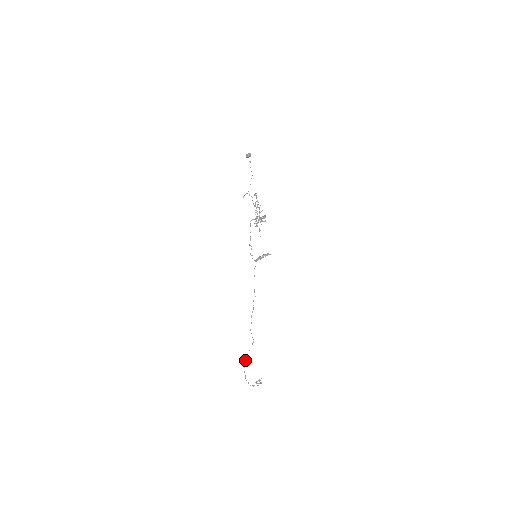
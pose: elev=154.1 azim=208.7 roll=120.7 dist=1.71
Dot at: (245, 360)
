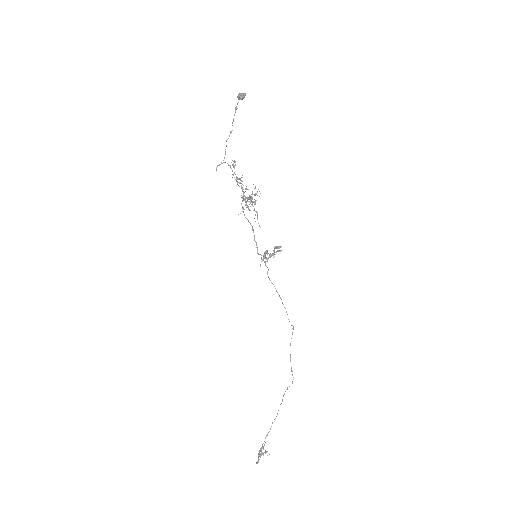
Dot at: occluded
